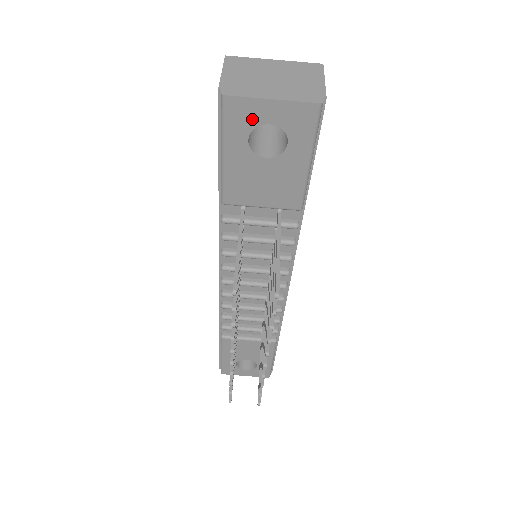
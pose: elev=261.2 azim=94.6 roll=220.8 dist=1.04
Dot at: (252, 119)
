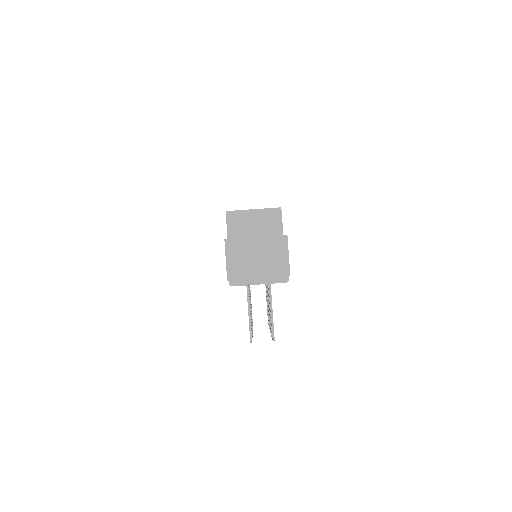
Dot at: occluded
